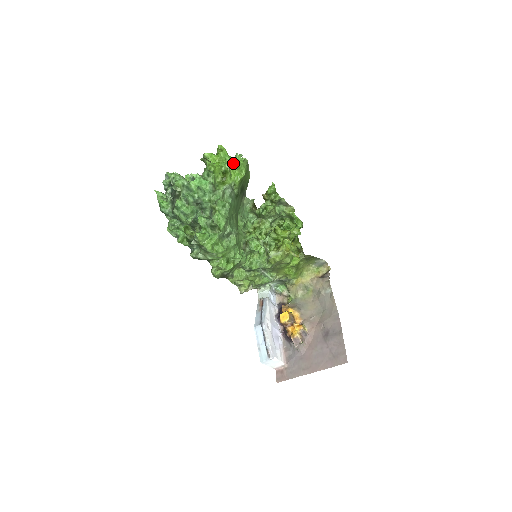
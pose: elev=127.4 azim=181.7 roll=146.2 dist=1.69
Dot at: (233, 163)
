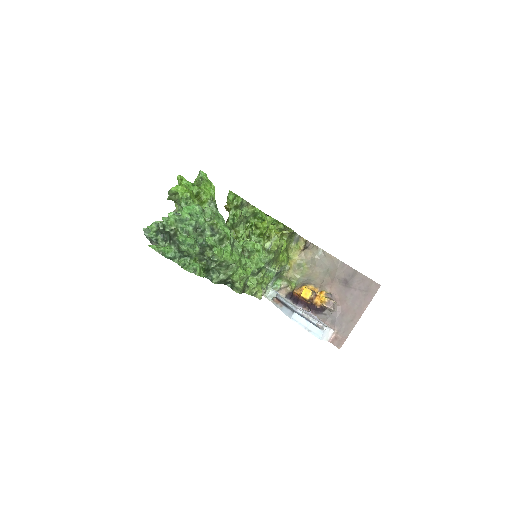
Dot at: (197, 185)
